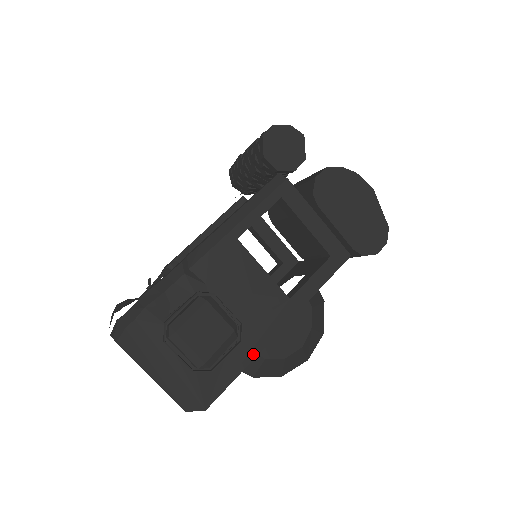
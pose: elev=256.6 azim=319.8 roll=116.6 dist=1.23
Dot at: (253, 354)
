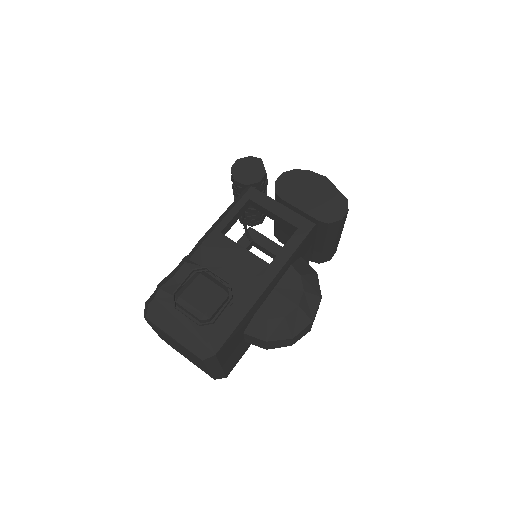
Dot at: (247, 308)
